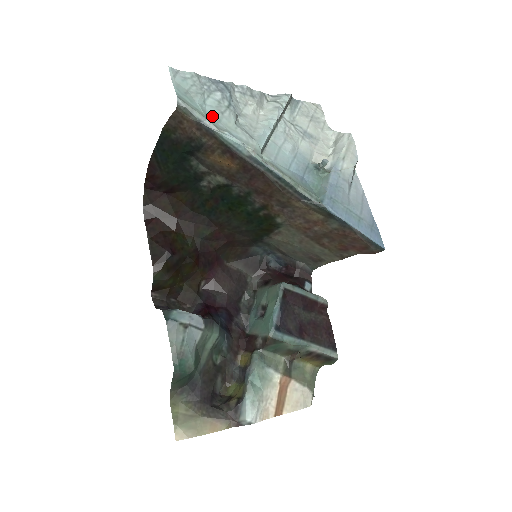
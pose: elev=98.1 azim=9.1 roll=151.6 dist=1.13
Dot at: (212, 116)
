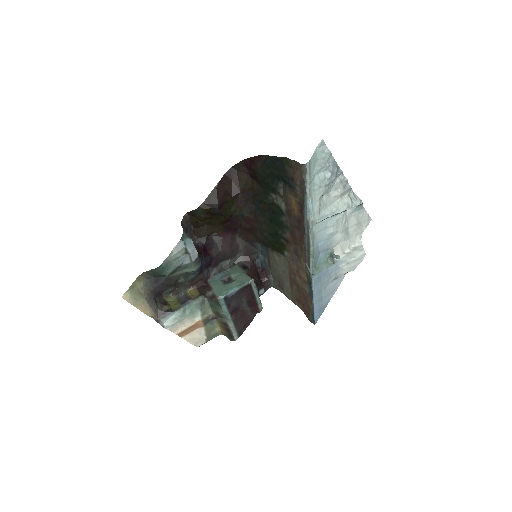
Dot at: (314, 185)
